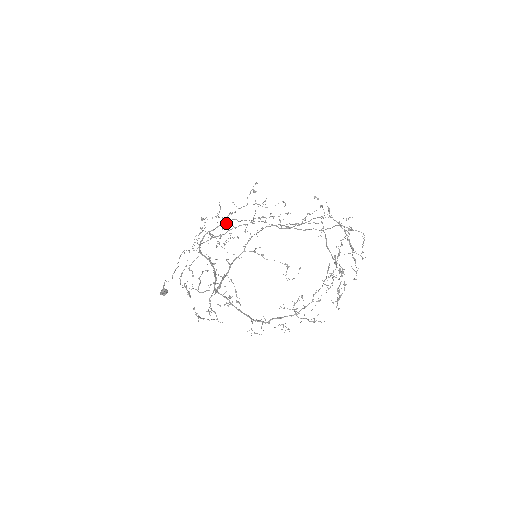
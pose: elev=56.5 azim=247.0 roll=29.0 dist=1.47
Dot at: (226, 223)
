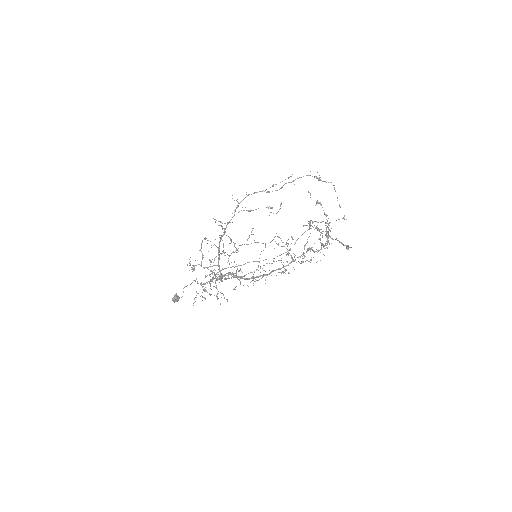
Dot at: occluded
